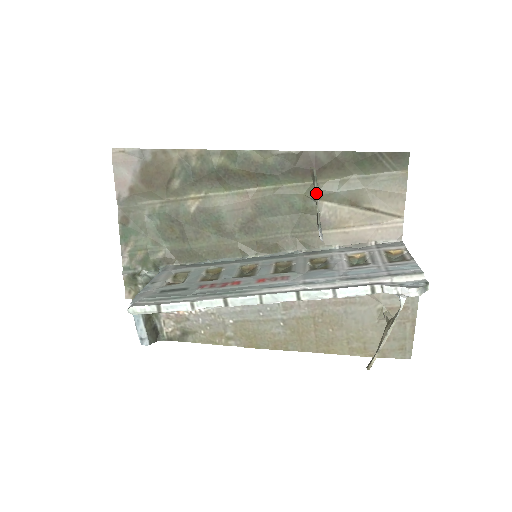
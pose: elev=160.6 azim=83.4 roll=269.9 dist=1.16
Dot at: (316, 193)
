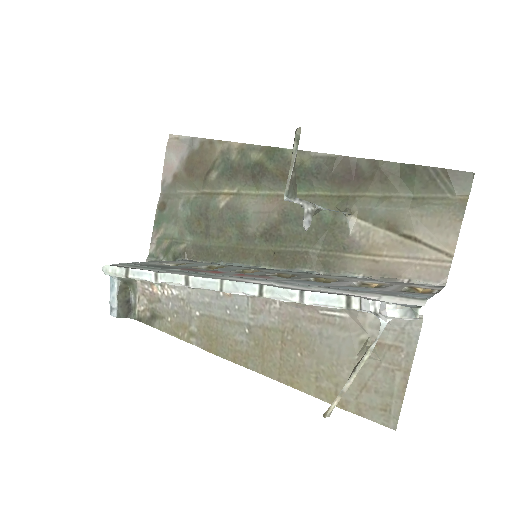
Dot at: (293, 155)
